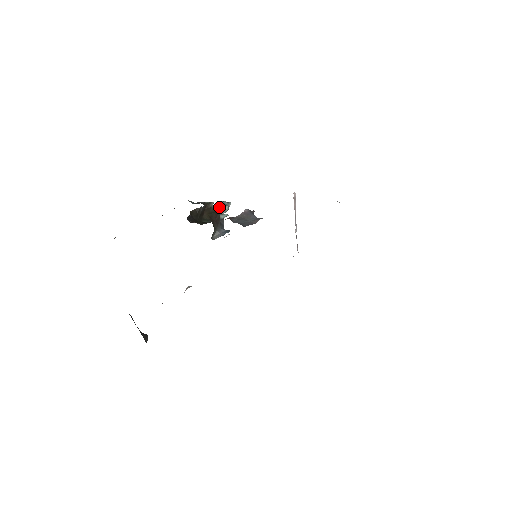
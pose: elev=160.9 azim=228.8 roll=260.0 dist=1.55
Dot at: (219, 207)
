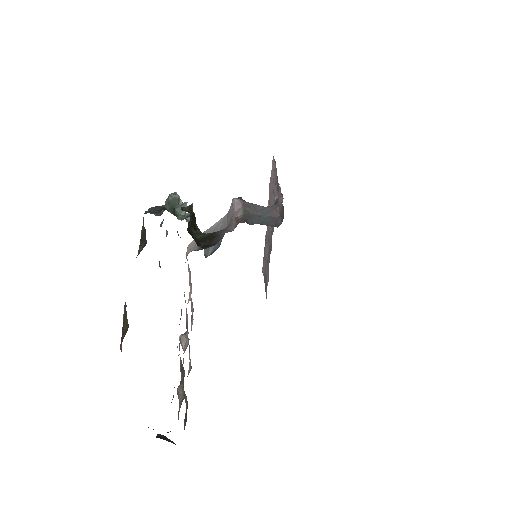
Dot at: (183, 206)
